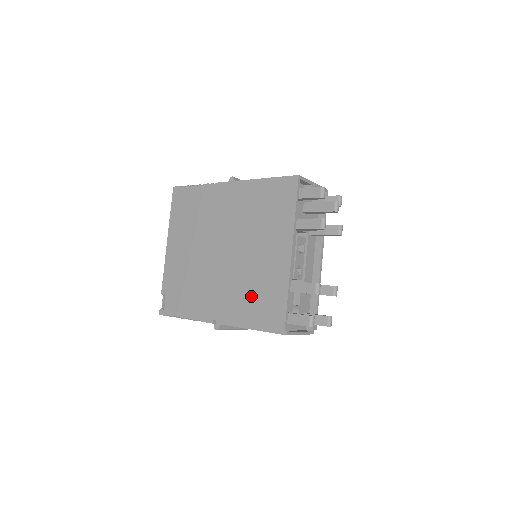
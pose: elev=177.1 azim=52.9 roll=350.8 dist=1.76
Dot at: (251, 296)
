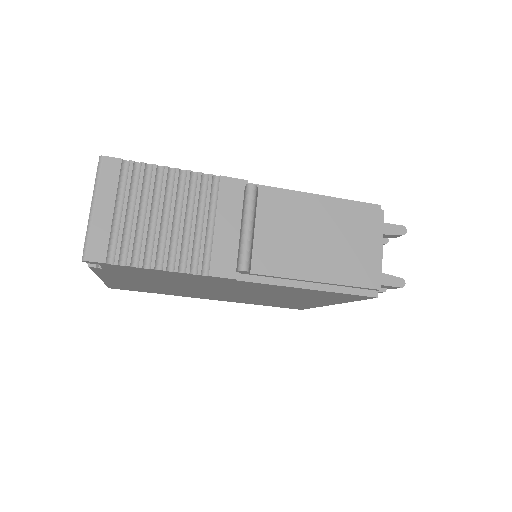
Dot at: occluded
